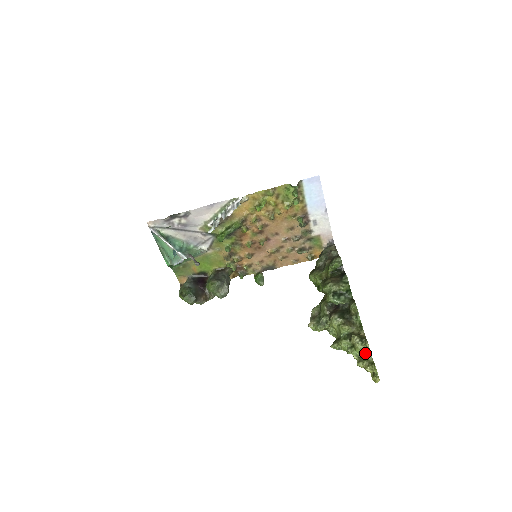
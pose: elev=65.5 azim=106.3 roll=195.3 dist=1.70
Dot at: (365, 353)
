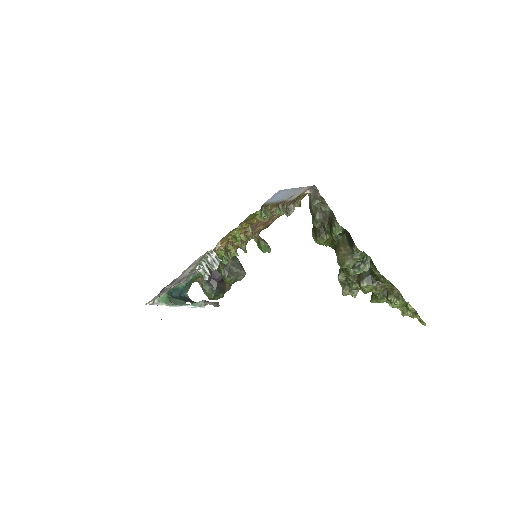
Dot at: (405, 304)
